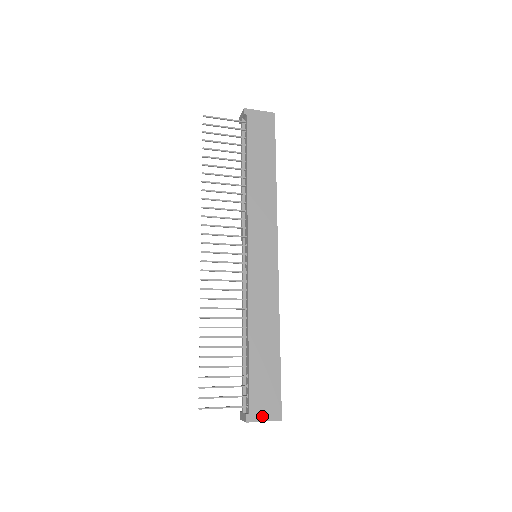
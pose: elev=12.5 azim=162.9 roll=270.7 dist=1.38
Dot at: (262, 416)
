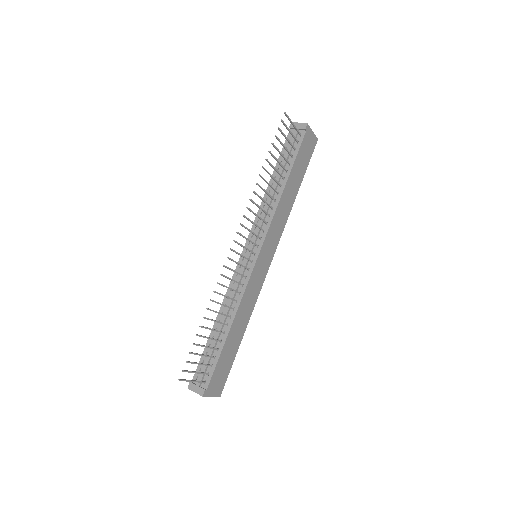
Dot at: (212, 392)
